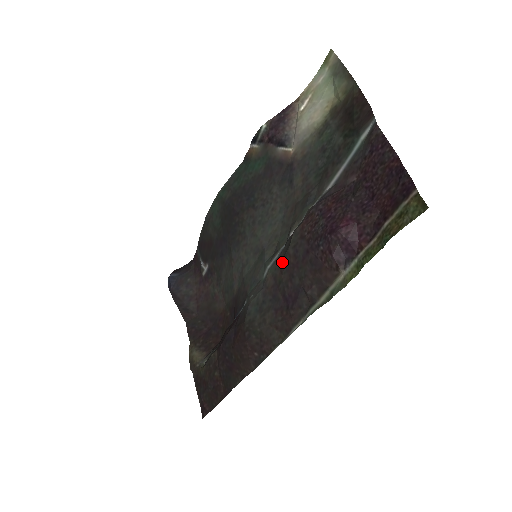
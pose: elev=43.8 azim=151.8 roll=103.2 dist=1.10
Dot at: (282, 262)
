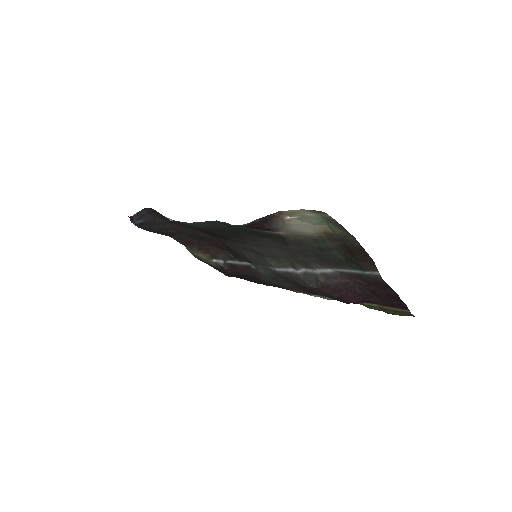
Dot at: (296, 282)
